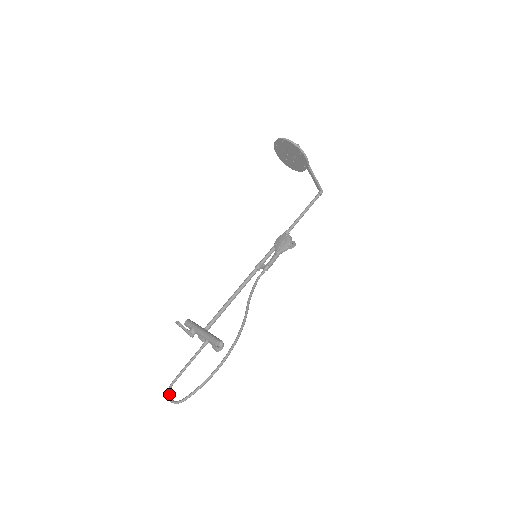
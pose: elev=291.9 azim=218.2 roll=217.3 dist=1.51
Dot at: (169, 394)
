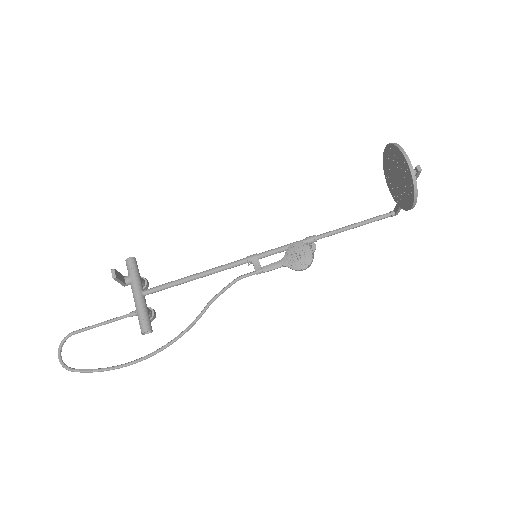
Dot at: (61, 346)
